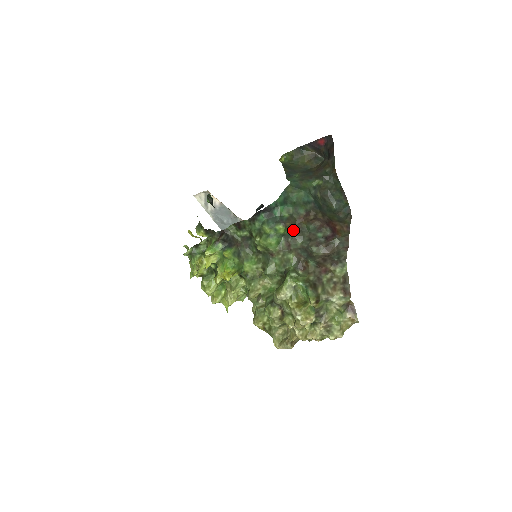
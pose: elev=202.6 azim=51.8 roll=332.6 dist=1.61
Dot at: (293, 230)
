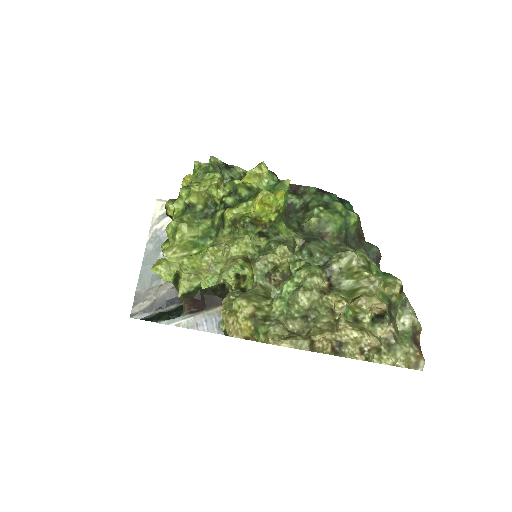
Dot at: (355, 236)
